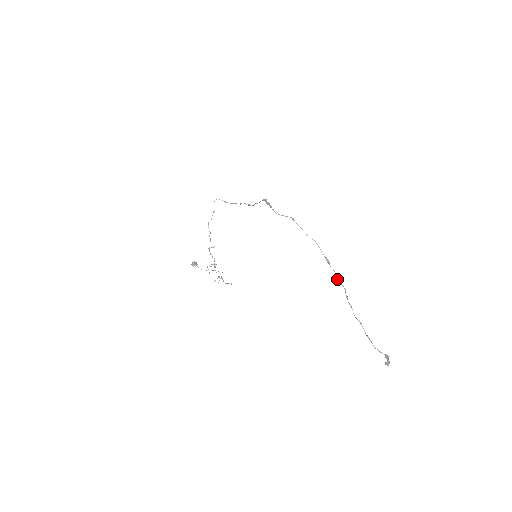
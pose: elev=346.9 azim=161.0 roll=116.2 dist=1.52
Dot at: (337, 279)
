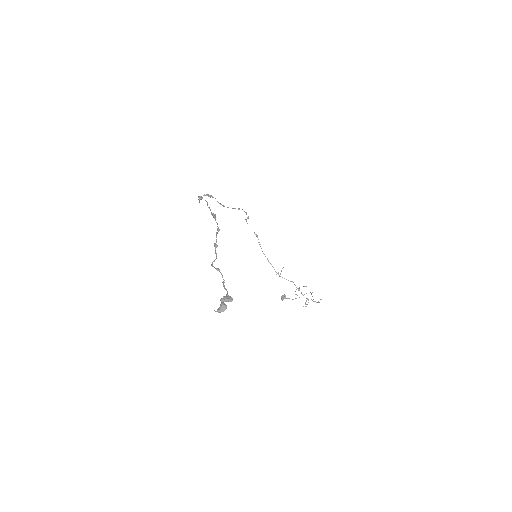
Dot at: occluded
